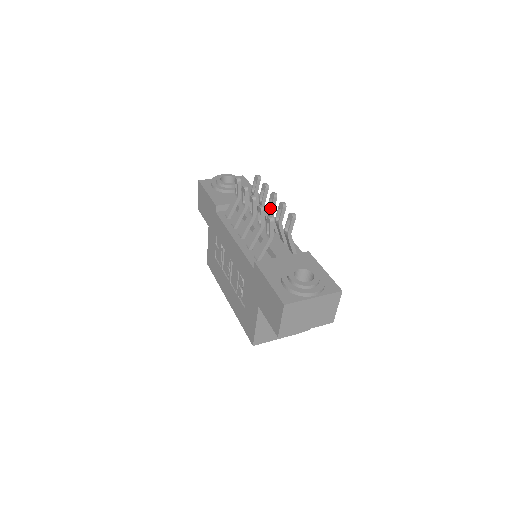
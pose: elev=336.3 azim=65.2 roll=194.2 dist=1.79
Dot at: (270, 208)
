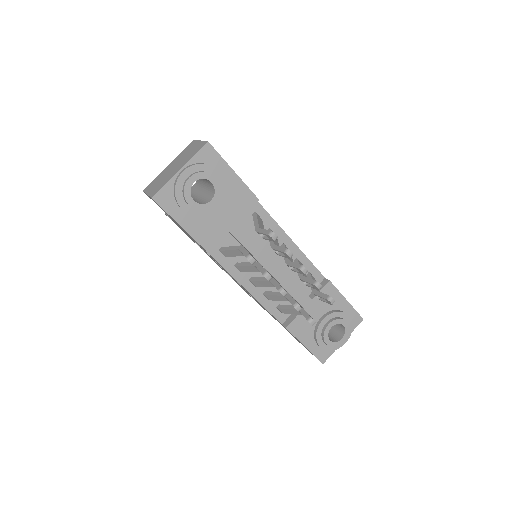
Dot at: (294, 271)
